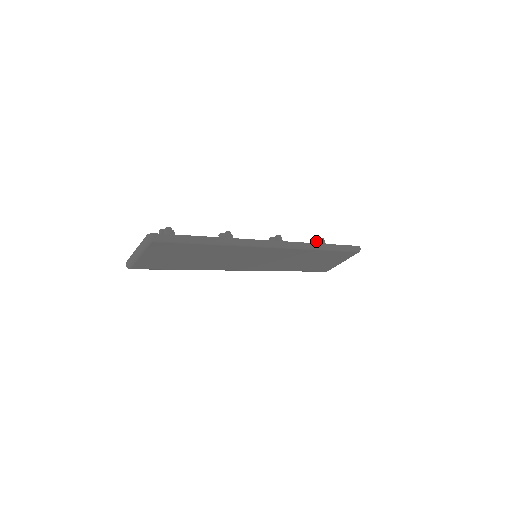
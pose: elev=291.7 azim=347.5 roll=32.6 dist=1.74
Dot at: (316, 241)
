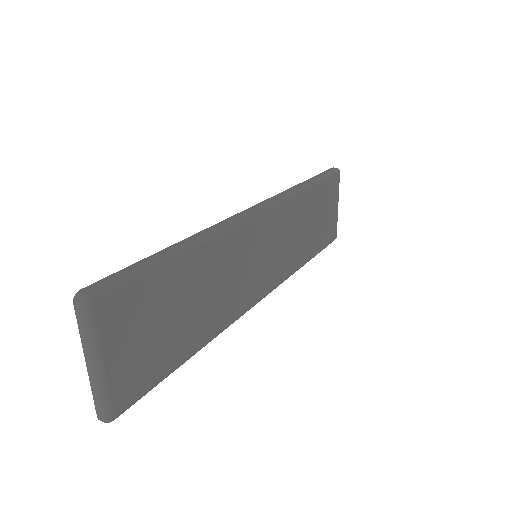
Dot at: occluded
